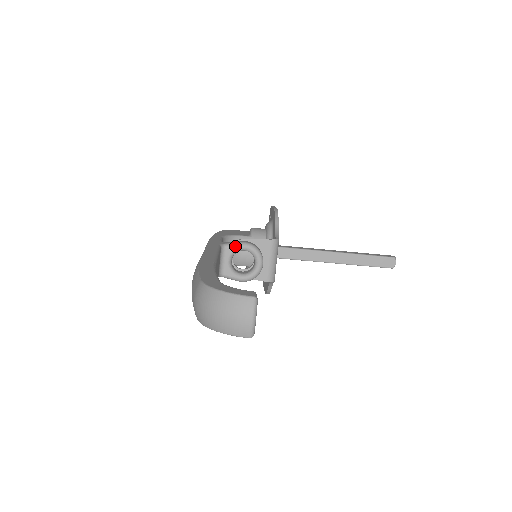
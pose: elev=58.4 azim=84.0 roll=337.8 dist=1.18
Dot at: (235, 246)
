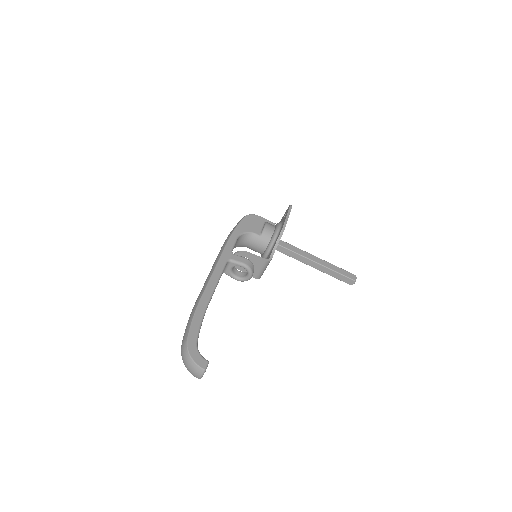
Dot at: (237, 264)
